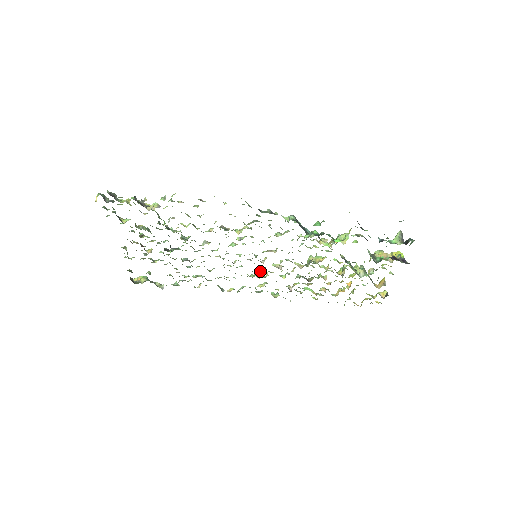
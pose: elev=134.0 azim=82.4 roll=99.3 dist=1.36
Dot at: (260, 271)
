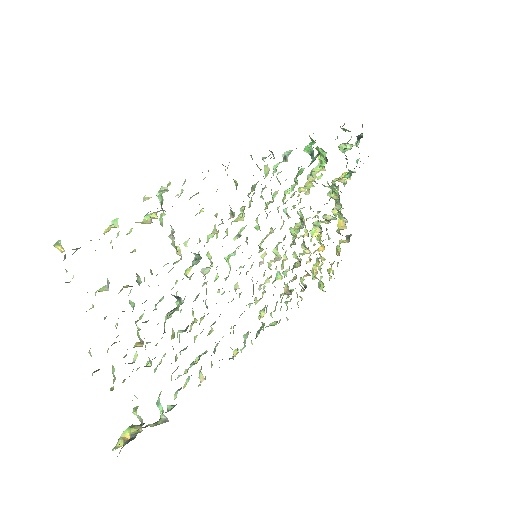
Dot at: (259, 286)
